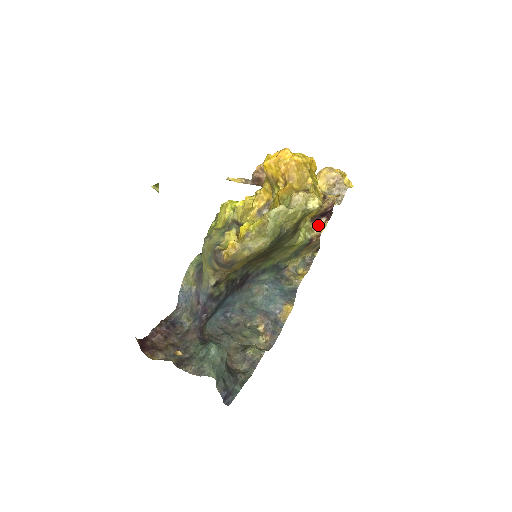
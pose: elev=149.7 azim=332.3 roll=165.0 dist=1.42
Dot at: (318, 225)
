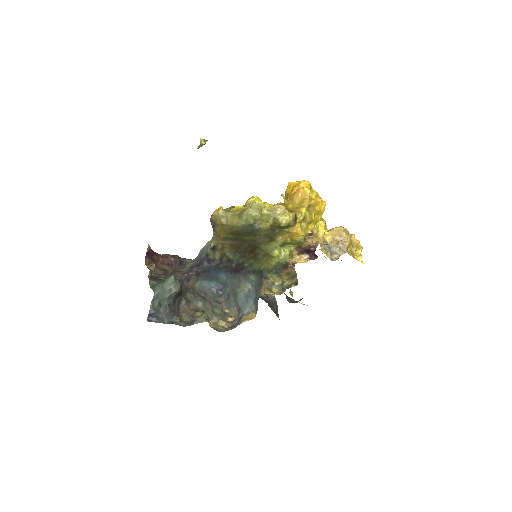
Dot at: (299, 256)
